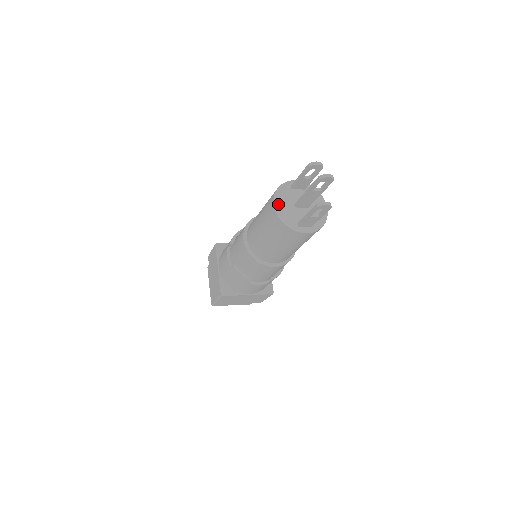
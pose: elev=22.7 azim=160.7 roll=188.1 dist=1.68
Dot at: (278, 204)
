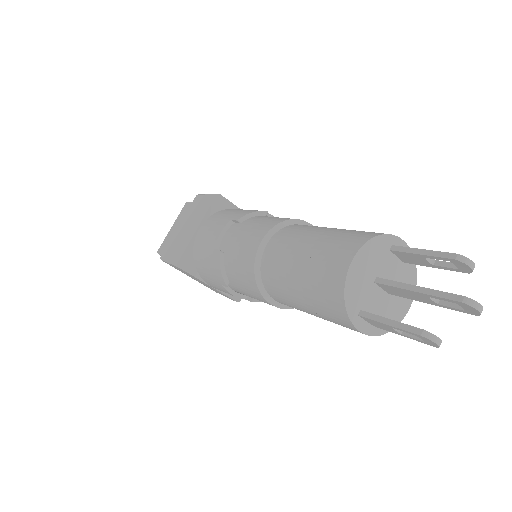
Dot at: (358, 263)
